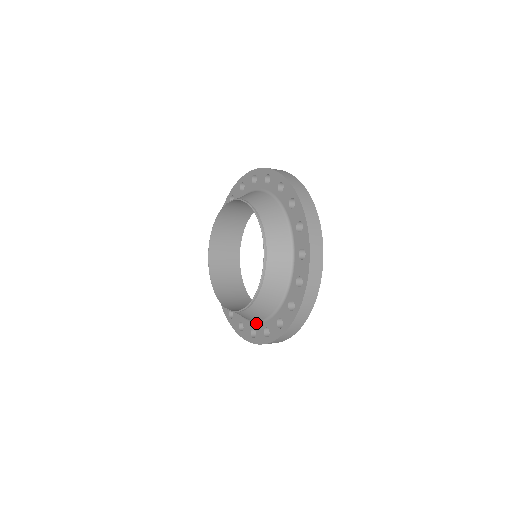
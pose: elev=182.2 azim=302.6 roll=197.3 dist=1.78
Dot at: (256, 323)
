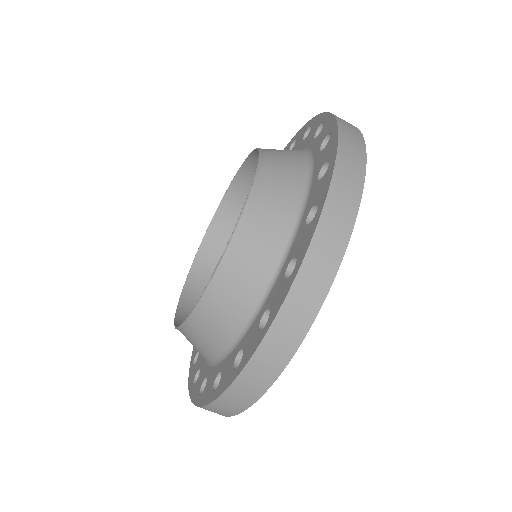
Dot at: (304, 211)
